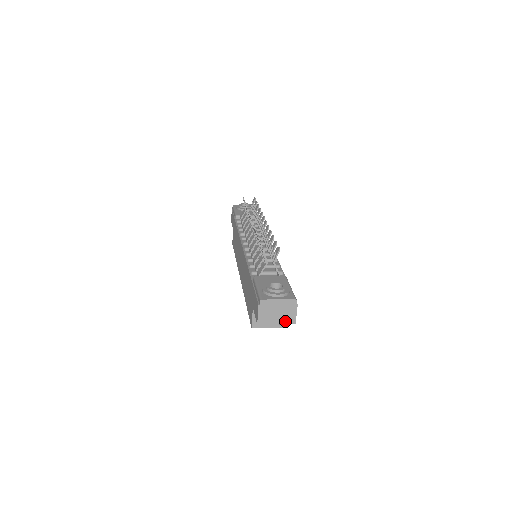
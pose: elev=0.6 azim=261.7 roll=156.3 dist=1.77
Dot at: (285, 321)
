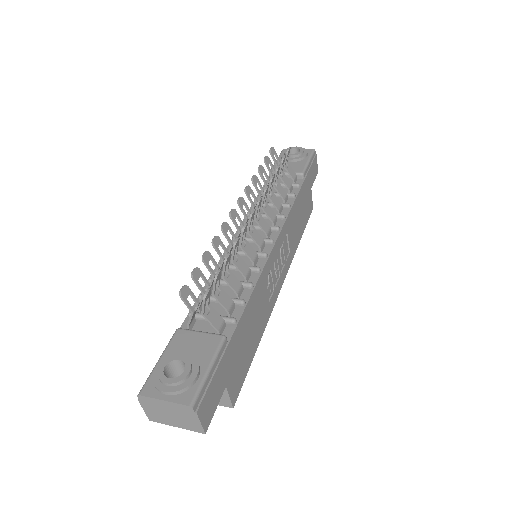
Dot at: (188, 427)
